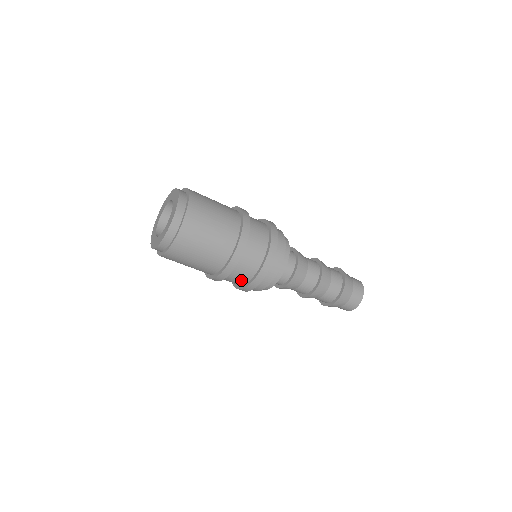
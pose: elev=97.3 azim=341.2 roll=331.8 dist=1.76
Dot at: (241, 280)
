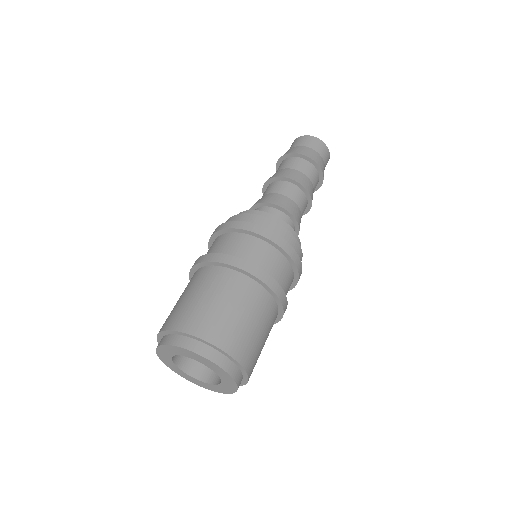
Dot at: occluded
